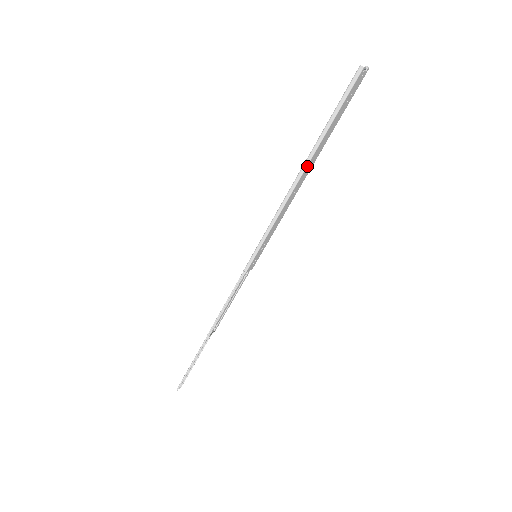
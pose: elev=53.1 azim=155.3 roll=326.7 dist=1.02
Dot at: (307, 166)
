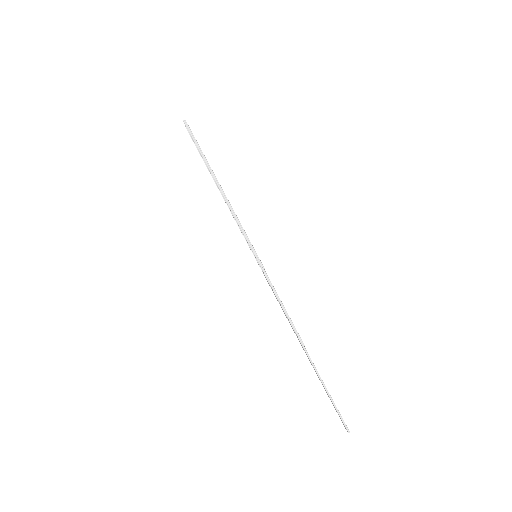
Dot at: (216, 179)
